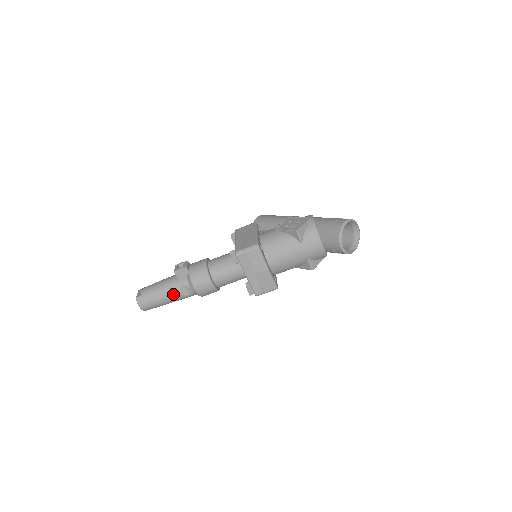
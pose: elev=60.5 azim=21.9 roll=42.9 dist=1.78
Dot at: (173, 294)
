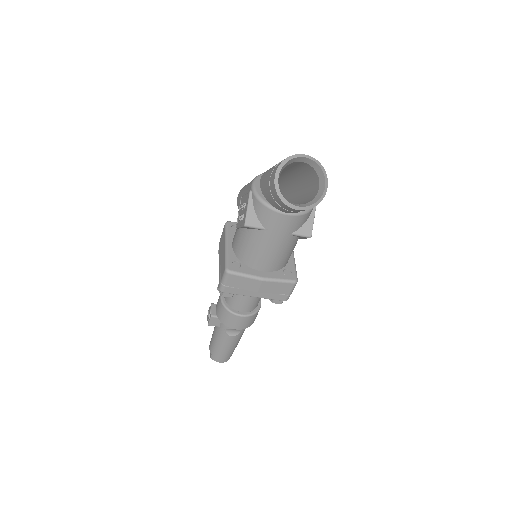
Dot at: (228, 340)
